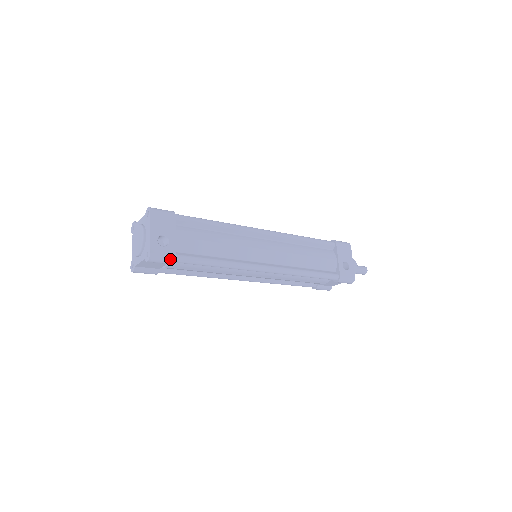
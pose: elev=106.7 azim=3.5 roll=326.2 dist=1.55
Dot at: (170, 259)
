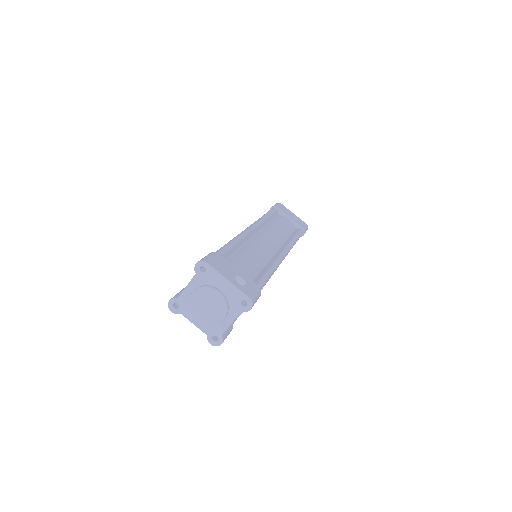
Dot at: (259, 292)
